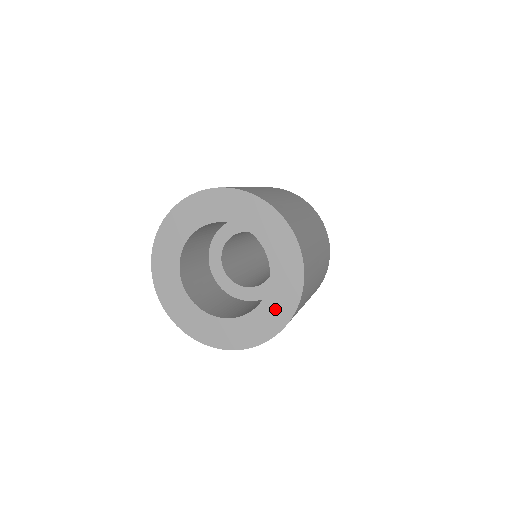
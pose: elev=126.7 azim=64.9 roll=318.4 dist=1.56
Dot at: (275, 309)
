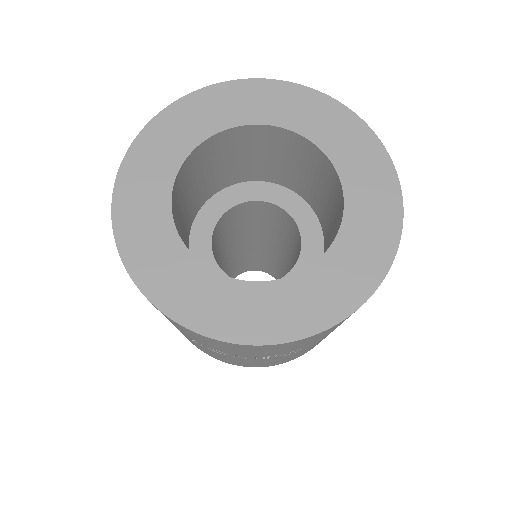
Dot at: (369, 226)
